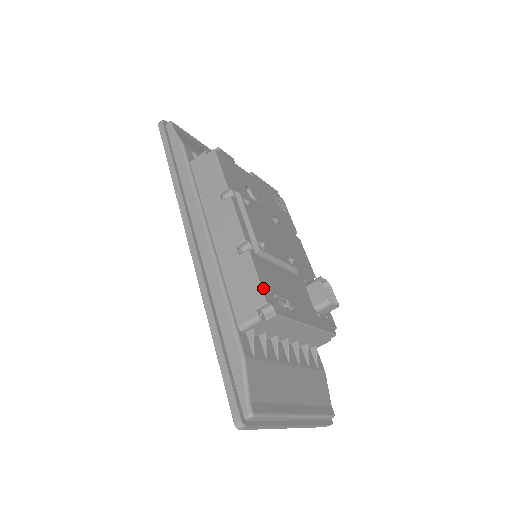
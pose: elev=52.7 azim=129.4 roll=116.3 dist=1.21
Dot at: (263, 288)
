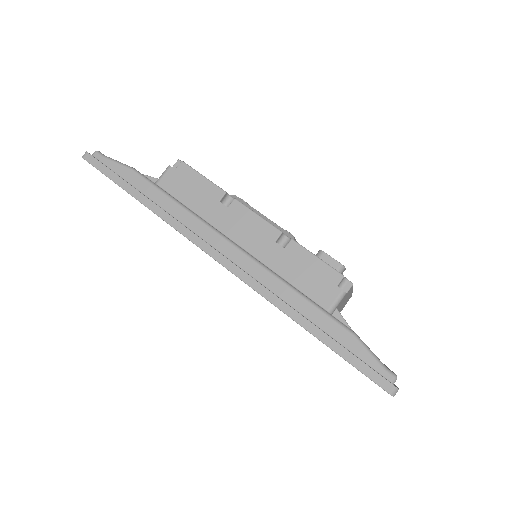
Dot at: (330, 266)
